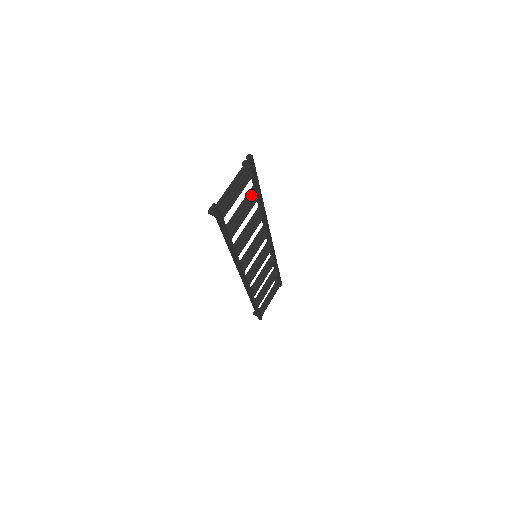
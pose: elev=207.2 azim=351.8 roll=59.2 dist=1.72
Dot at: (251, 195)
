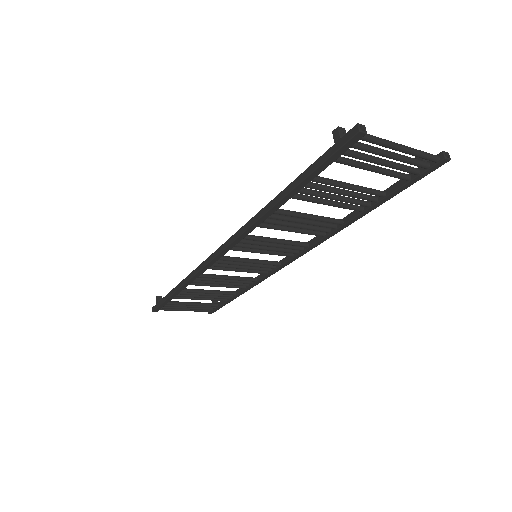
Dot at: (368, 195)
